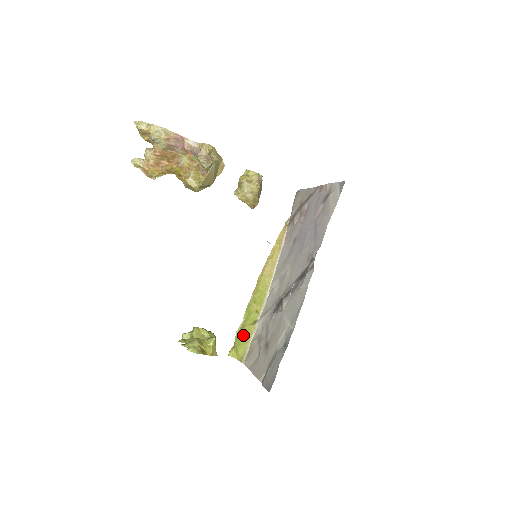
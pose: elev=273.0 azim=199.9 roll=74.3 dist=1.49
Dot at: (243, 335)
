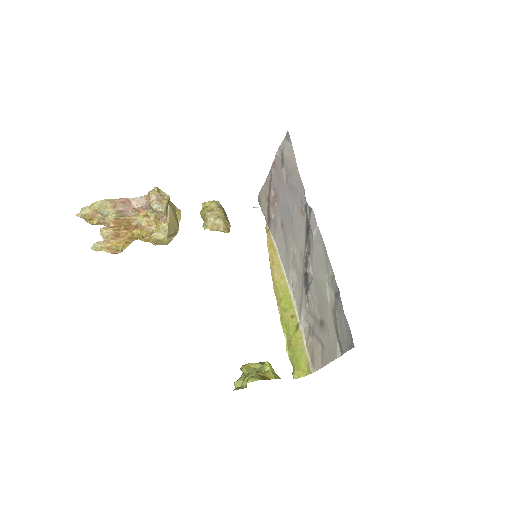
Dot at: (295, 348)
